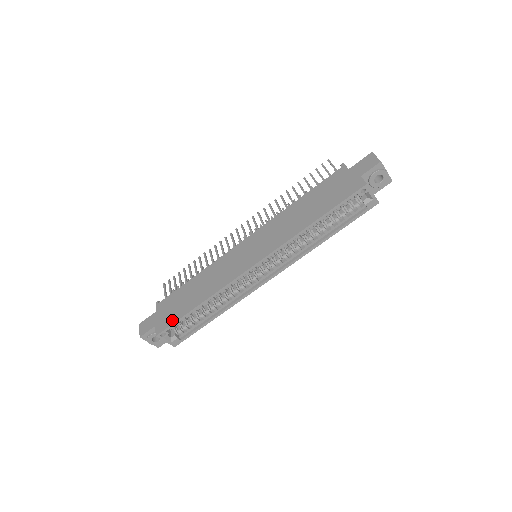
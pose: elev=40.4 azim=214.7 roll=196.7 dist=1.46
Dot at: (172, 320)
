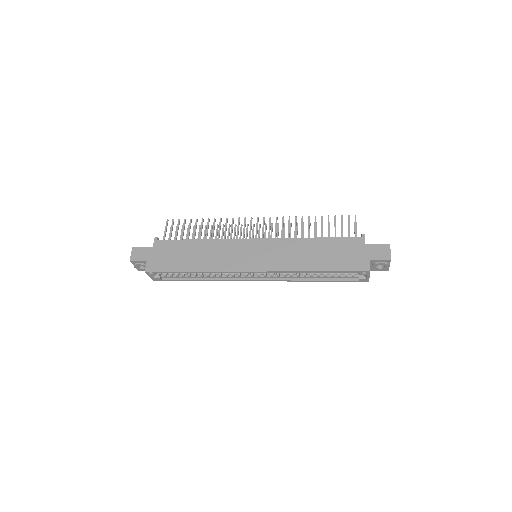
Dot at: (164, 268)
